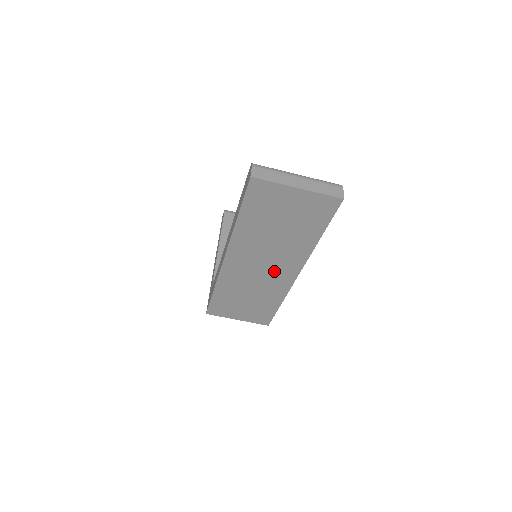
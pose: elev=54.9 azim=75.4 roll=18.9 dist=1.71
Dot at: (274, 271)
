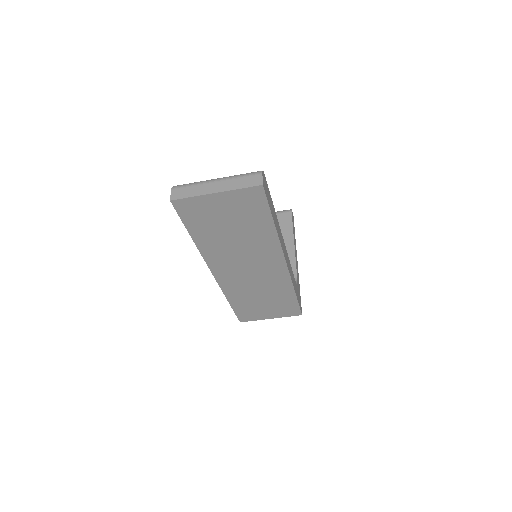
Dot at: (262, 268)
